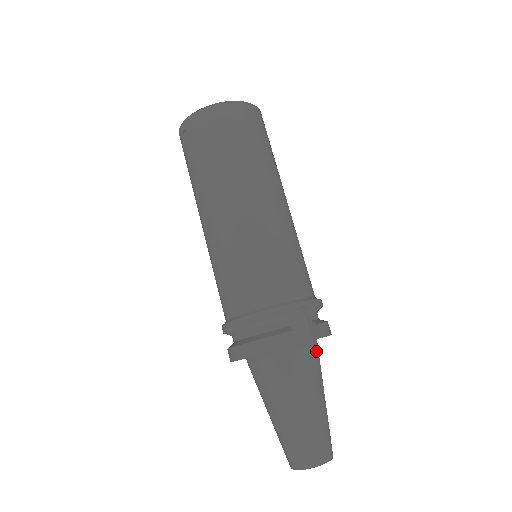
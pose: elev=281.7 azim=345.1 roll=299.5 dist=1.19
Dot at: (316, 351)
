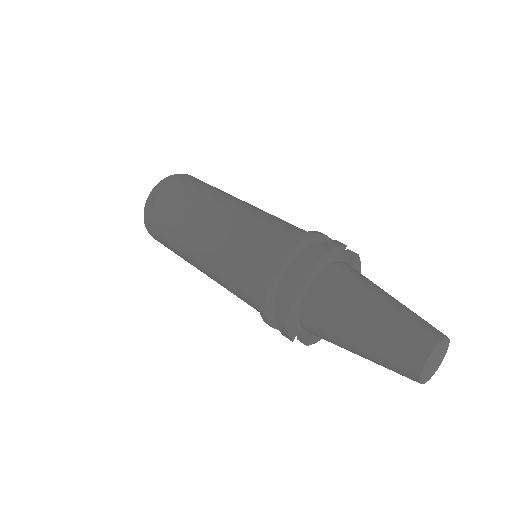
Dot at: occluded
